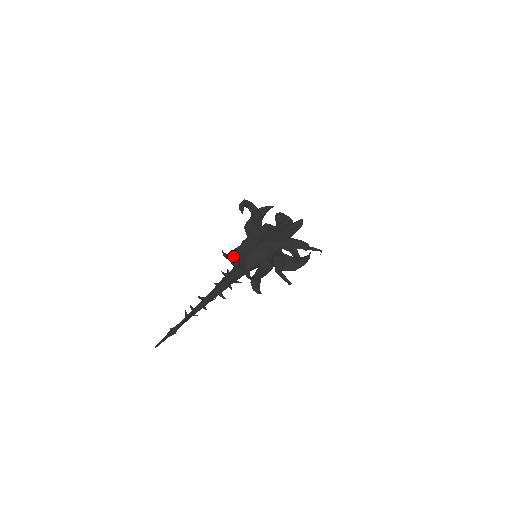
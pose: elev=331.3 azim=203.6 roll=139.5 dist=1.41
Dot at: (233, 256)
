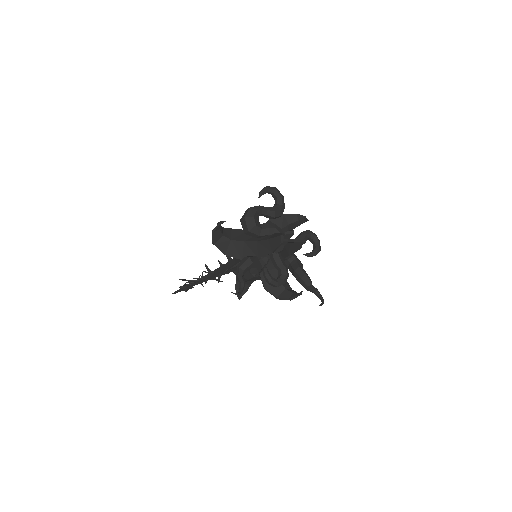
Dot at: occluded
